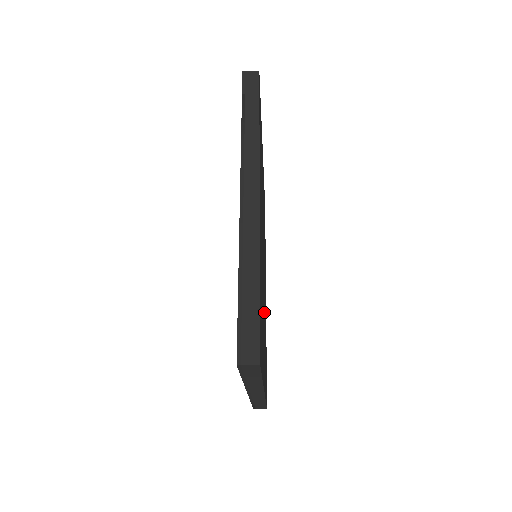
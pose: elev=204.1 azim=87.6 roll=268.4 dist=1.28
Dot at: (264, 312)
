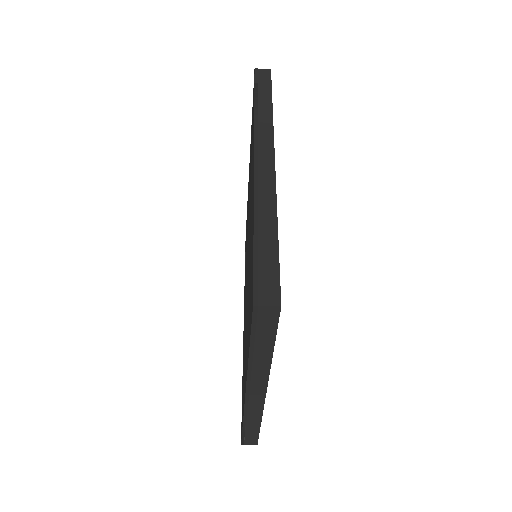
Dot at: occluded
